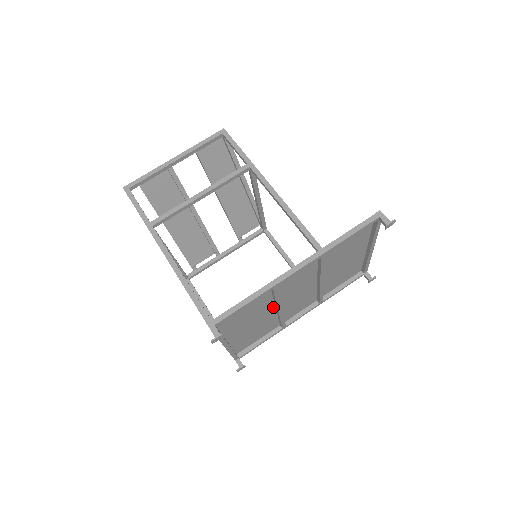
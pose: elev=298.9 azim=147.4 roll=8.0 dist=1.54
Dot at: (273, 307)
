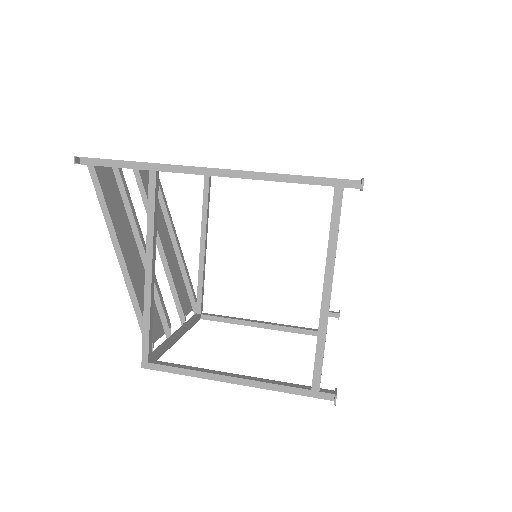
Dot at: occluded
